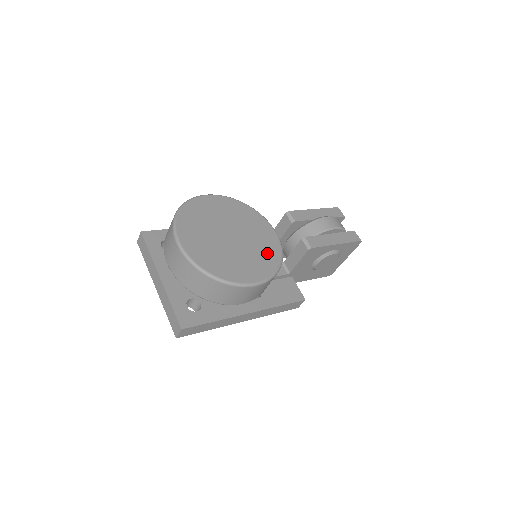
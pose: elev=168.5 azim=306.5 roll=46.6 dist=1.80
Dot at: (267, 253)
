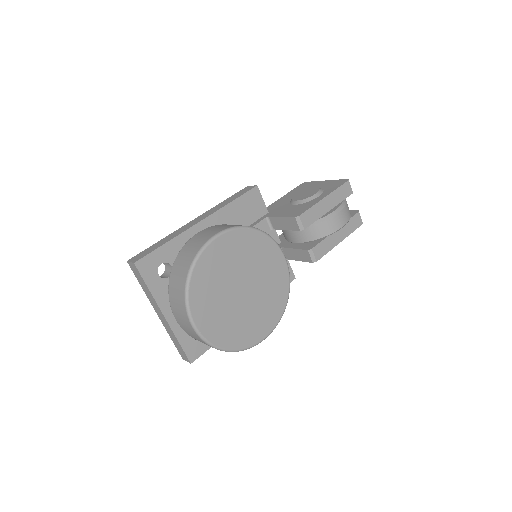
Dot at: (276, 294)
